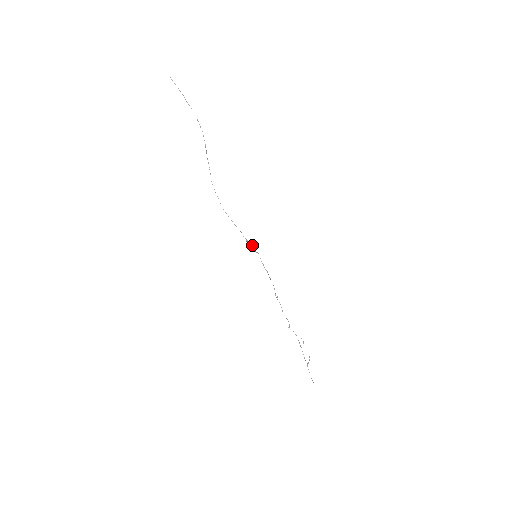
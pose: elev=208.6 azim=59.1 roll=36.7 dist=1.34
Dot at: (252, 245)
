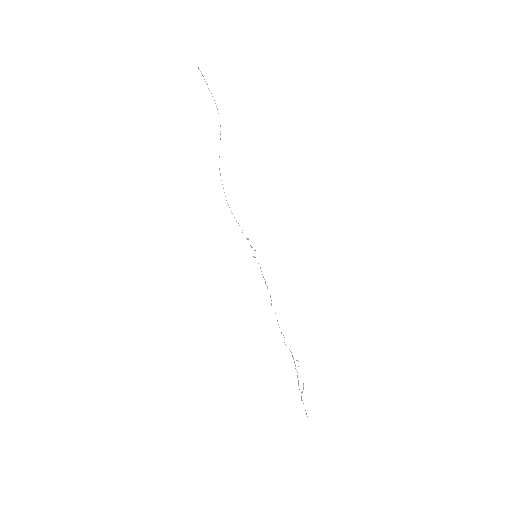
Dot at: occluded
